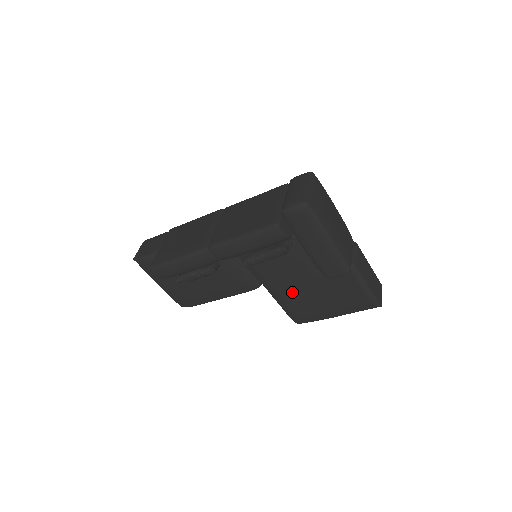
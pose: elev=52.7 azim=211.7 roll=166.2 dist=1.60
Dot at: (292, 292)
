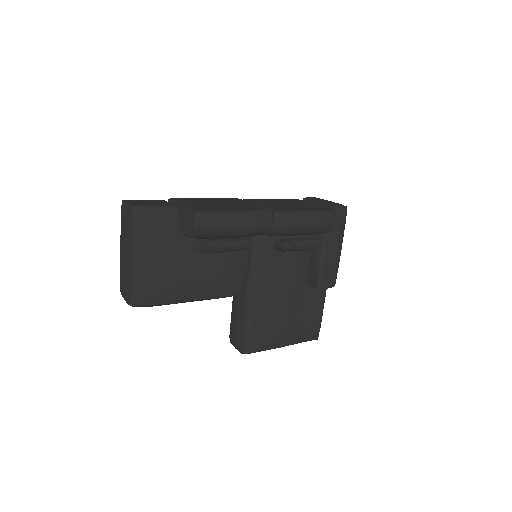
Dot at: (273, 304)
